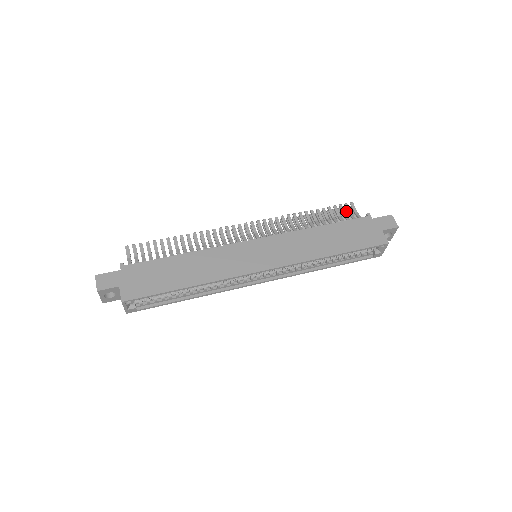
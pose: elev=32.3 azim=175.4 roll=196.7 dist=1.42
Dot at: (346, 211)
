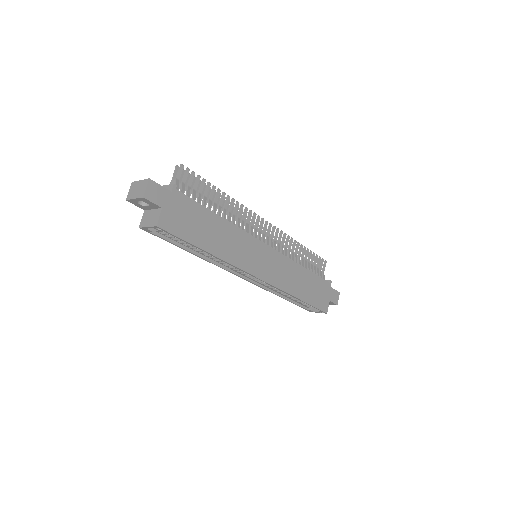
Dot at: occluded
